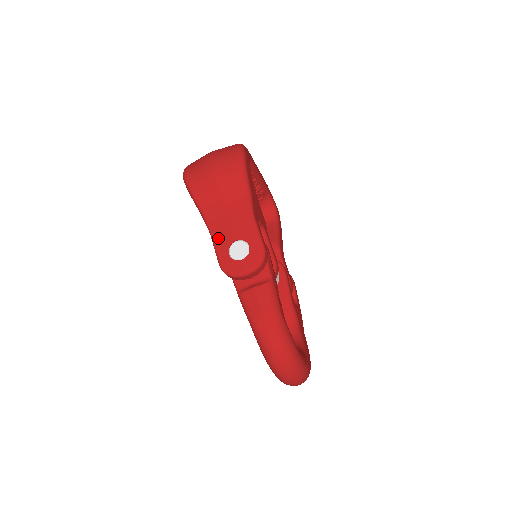
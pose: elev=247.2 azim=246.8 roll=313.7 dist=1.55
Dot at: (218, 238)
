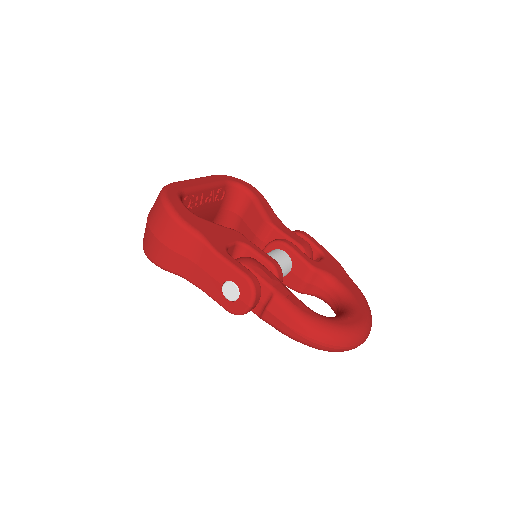
Dot at: (209, 291)
